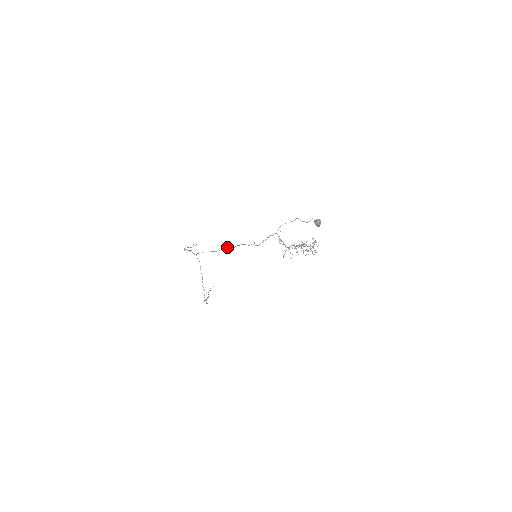
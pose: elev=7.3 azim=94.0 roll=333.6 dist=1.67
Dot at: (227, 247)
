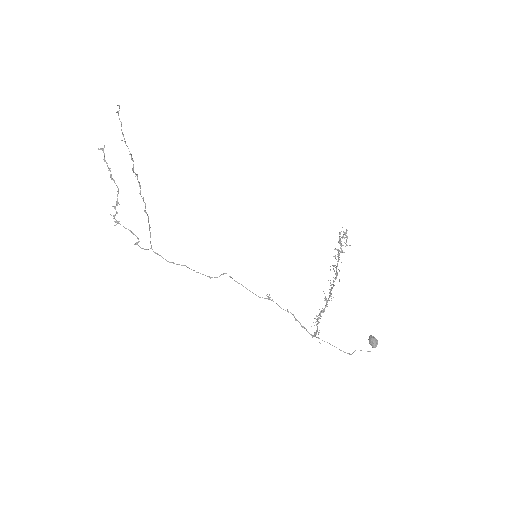
Dot at: occluded
